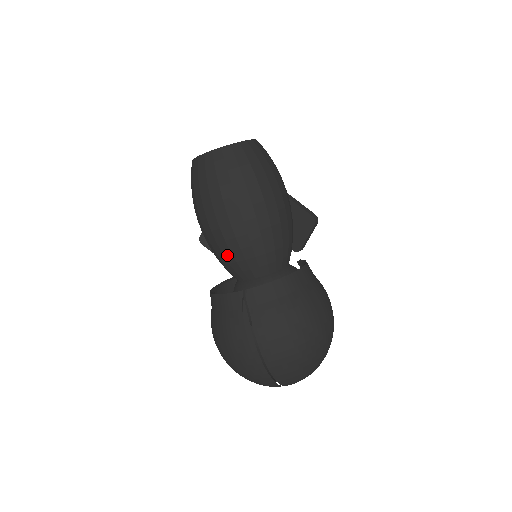
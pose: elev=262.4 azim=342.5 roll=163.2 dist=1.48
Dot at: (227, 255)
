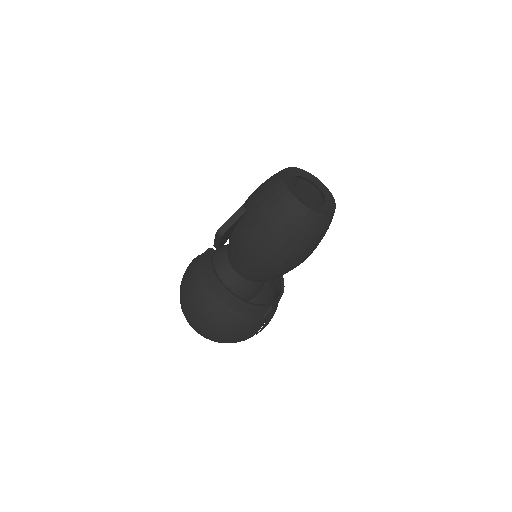
Dot at: (270, 276)
